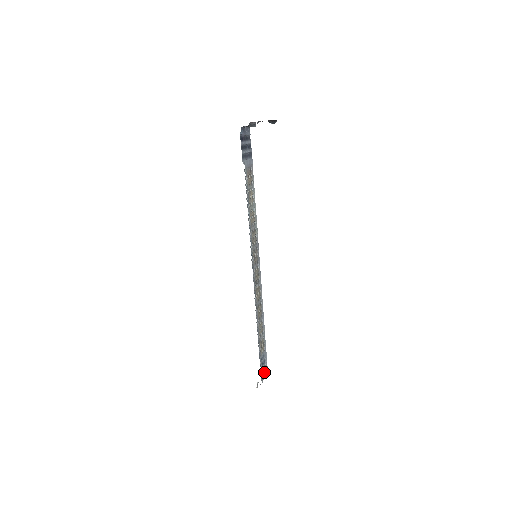
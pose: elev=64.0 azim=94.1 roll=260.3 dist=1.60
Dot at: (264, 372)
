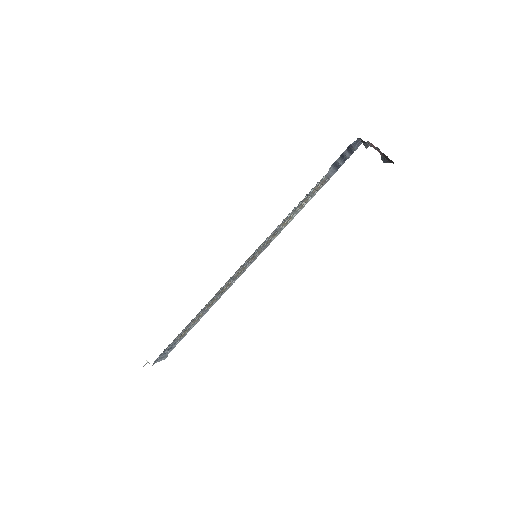
Dot at: (162, 357)
